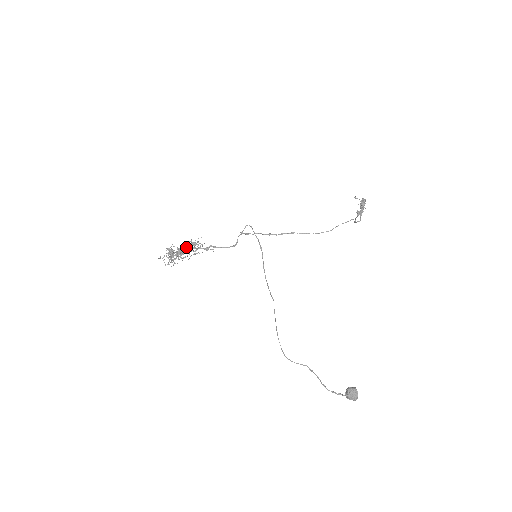
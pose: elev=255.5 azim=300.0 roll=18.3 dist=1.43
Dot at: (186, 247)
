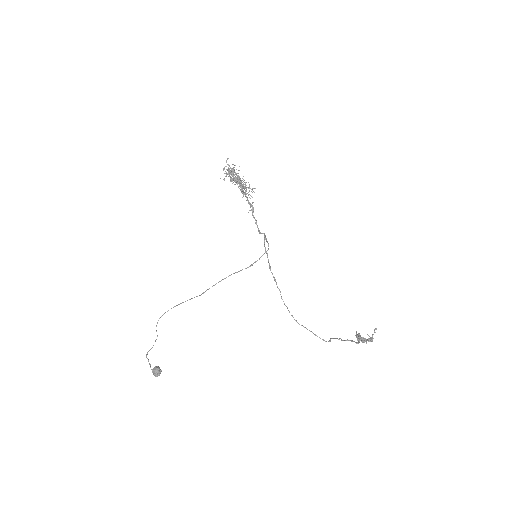
Dot at: occluded
